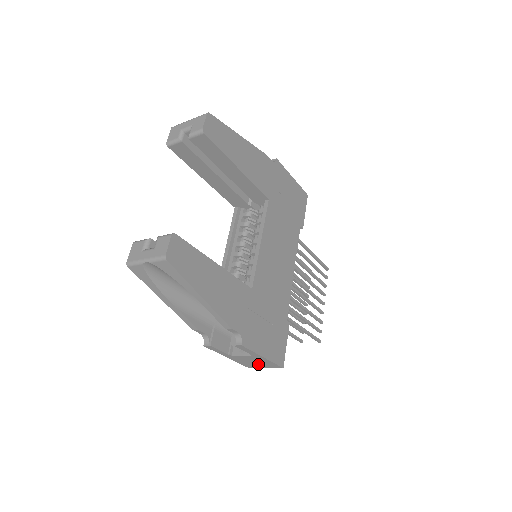
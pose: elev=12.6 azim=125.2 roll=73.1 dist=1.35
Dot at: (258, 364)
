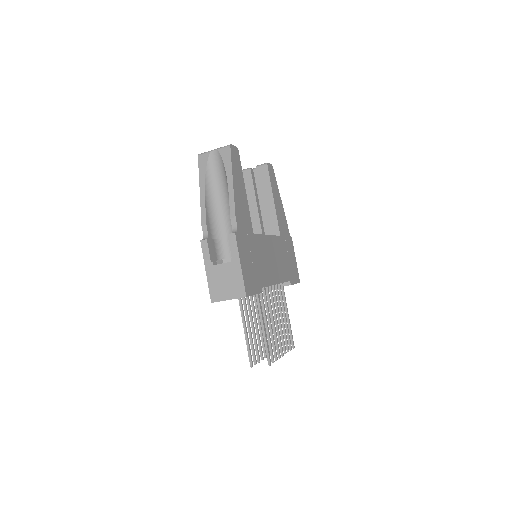
Dot at: (227, 289)
